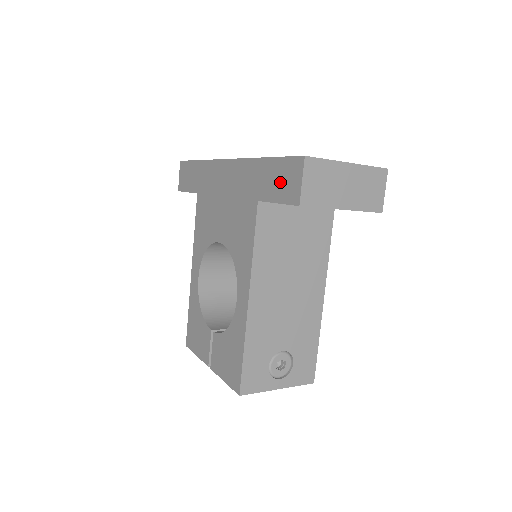
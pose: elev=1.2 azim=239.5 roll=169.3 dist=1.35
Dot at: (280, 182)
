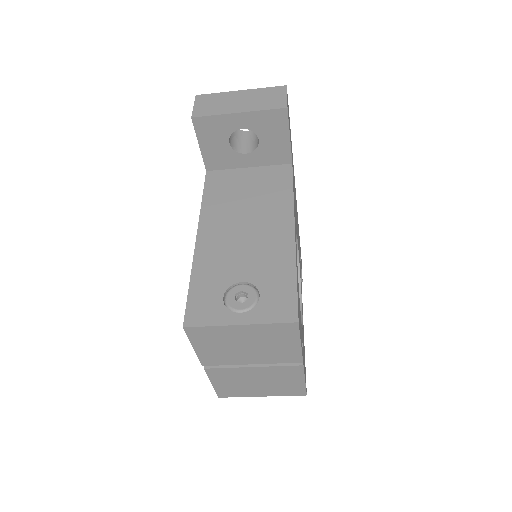
Dot at: occluded
